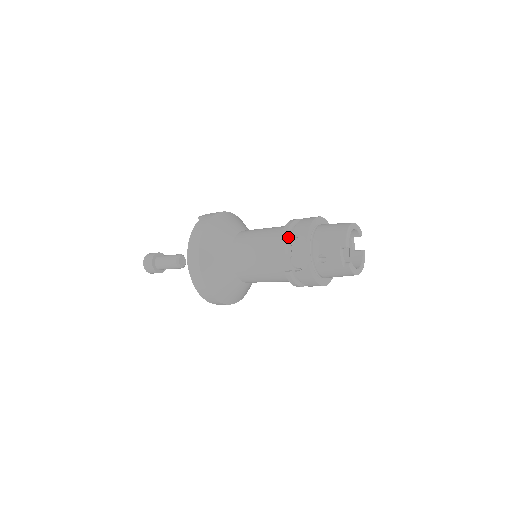
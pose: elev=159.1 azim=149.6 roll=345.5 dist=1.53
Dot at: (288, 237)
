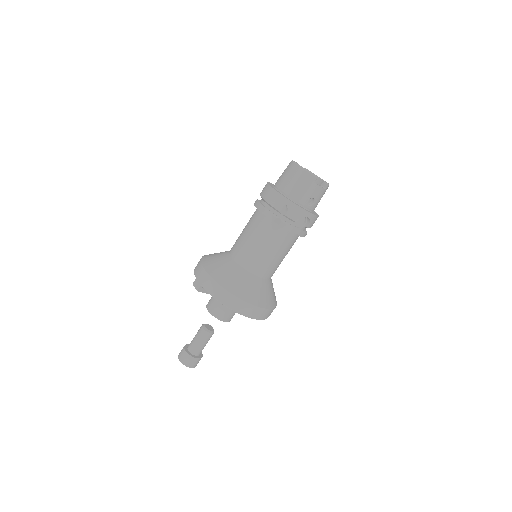
Dot at: (279, 218)
